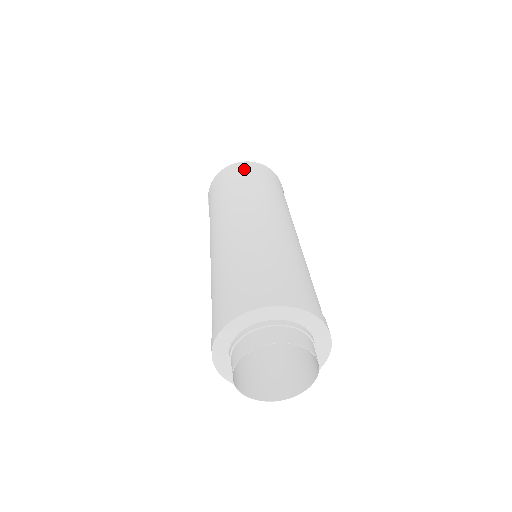
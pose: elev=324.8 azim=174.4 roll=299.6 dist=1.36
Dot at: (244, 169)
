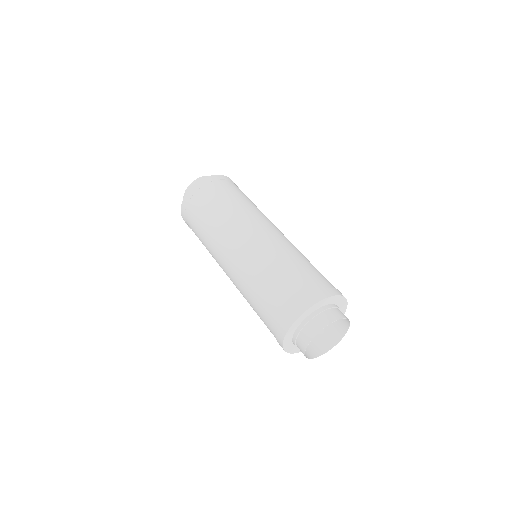
Dot at: (194, 200)
